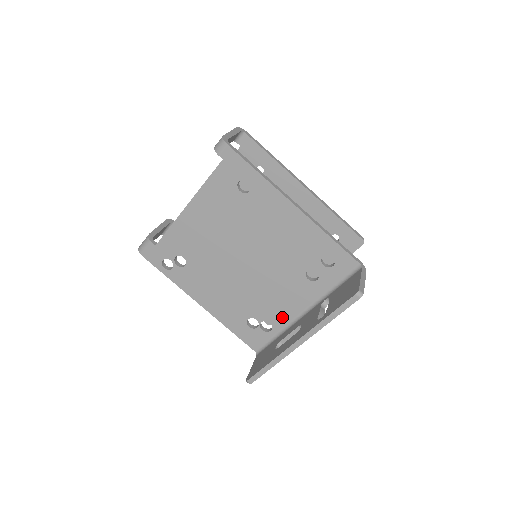
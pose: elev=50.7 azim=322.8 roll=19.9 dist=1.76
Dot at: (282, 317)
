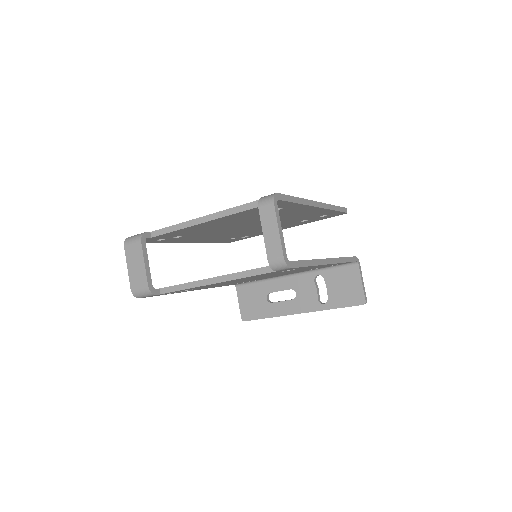
Dot at: occluded
